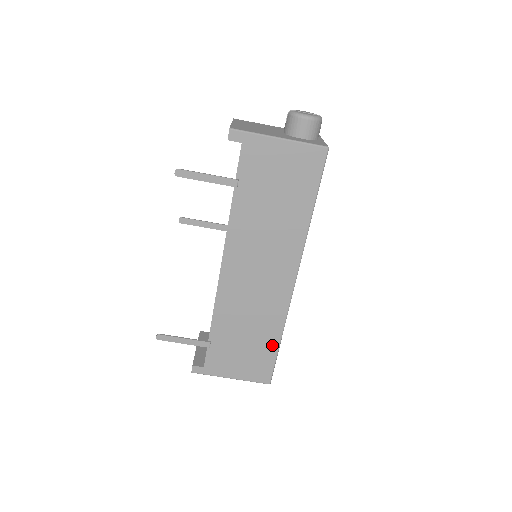
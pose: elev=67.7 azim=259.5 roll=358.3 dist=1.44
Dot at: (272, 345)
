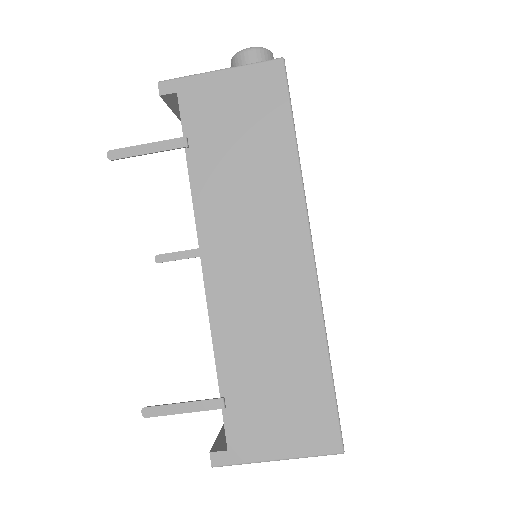
Dot at: (319, 374)
